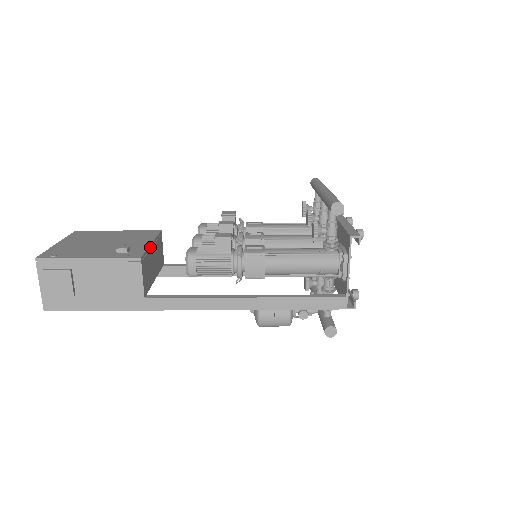
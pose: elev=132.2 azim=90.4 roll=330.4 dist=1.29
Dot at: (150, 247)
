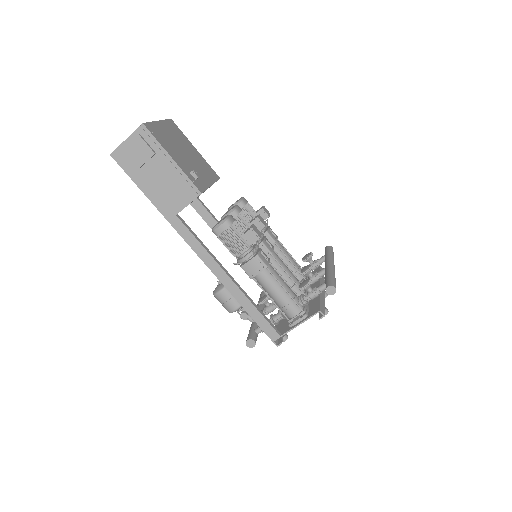
Dot at: occluded
